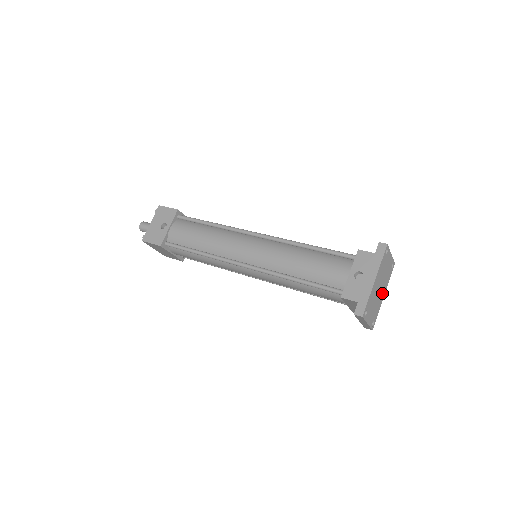
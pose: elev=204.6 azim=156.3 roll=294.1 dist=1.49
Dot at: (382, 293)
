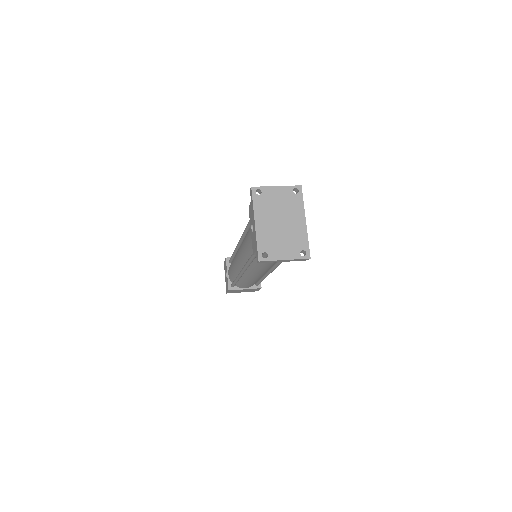
Dot at: (296, 222)
